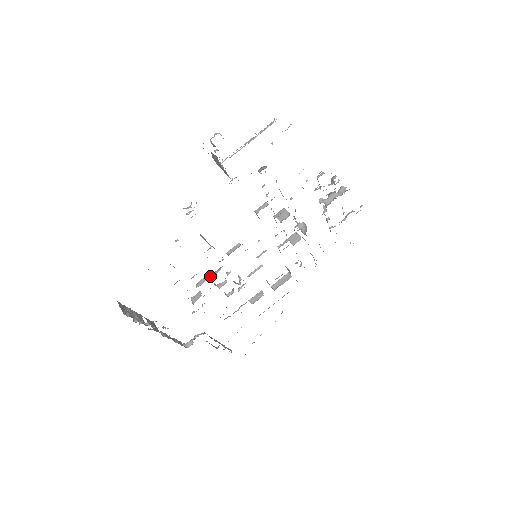
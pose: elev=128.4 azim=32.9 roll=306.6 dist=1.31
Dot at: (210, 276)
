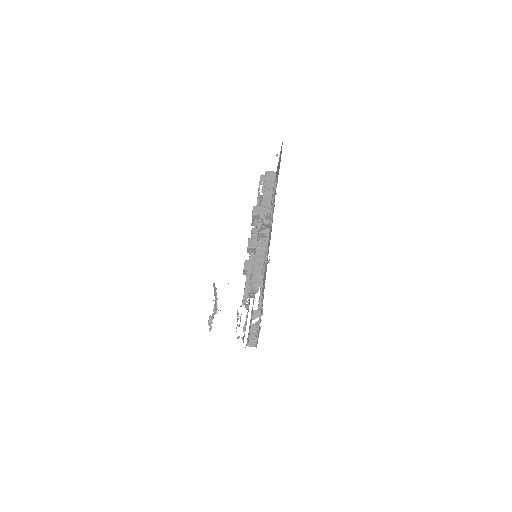
Dot at: occluded
